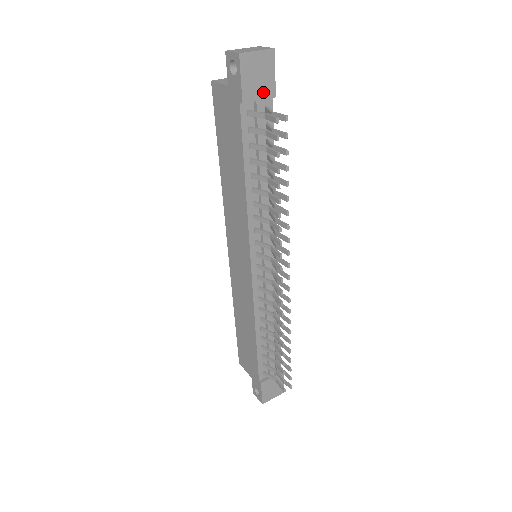
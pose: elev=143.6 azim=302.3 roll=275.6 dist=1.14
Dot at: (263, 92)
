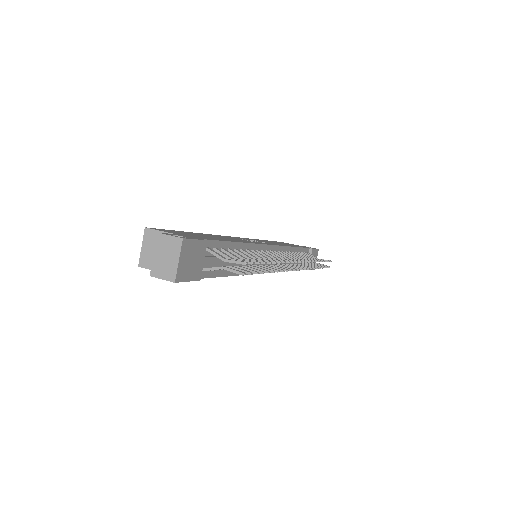
Dot at: (201, 255)
